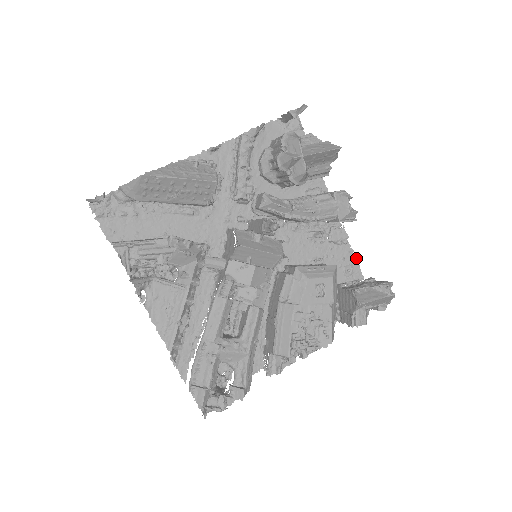
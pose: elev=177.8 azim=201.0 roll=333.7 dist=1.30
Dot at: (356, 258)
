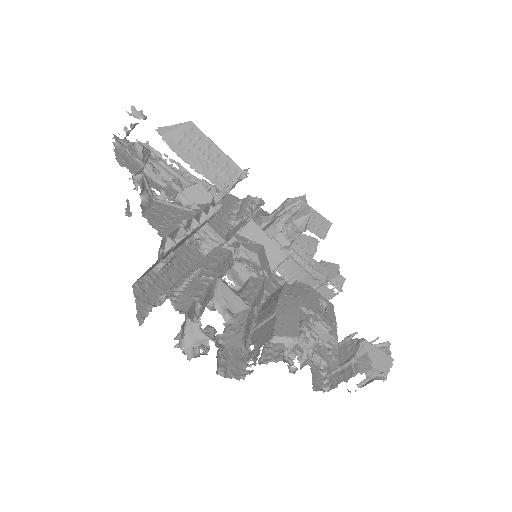
Dot at: occluded
